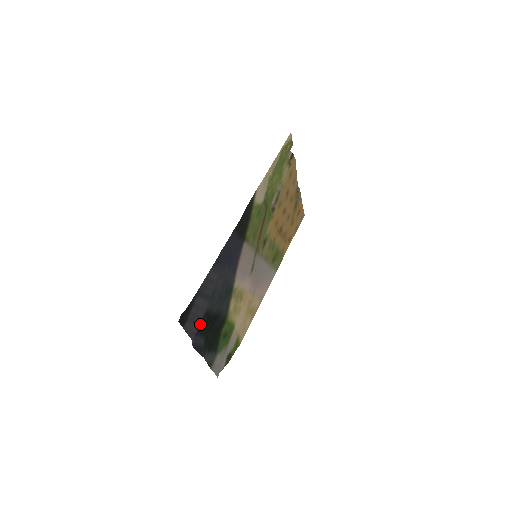
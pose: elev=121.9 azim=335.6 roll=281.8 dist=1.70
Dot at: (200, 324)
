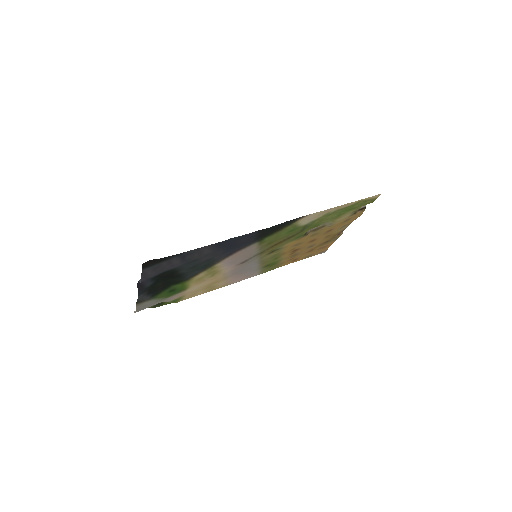
Dot at: (159, 274)
